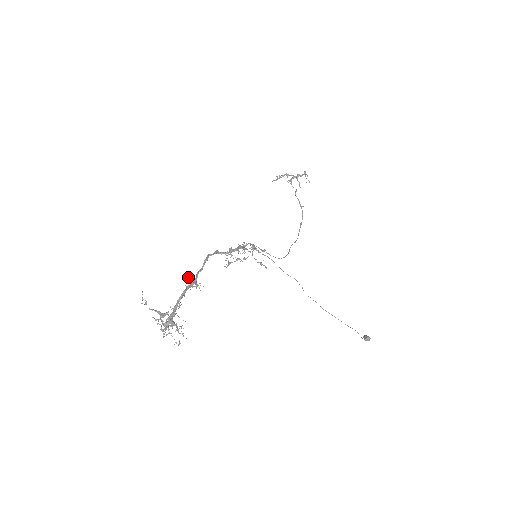
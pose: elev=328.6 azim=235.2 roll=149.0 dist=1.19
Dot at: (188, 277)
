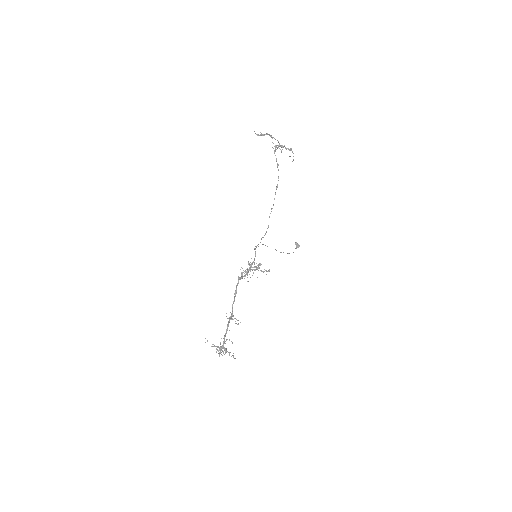
Dot at: (231, 318)
